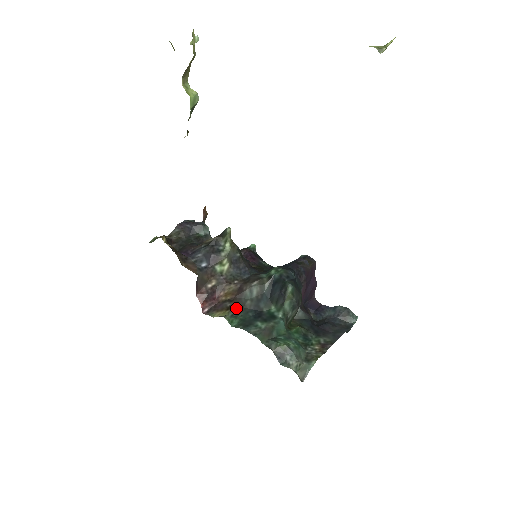
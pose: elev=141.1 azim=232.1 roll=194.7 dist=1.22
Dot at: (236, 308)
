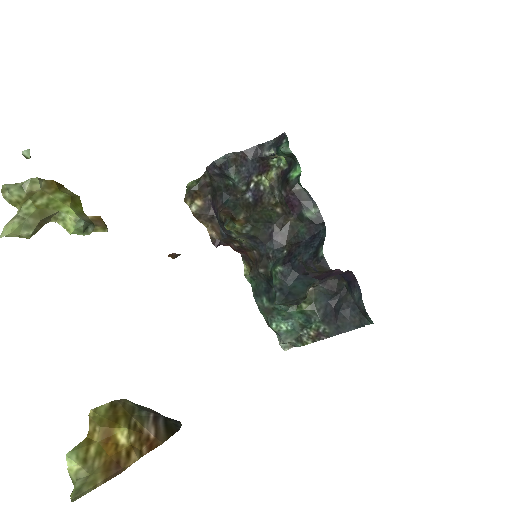
Dot at: (254, 273)
